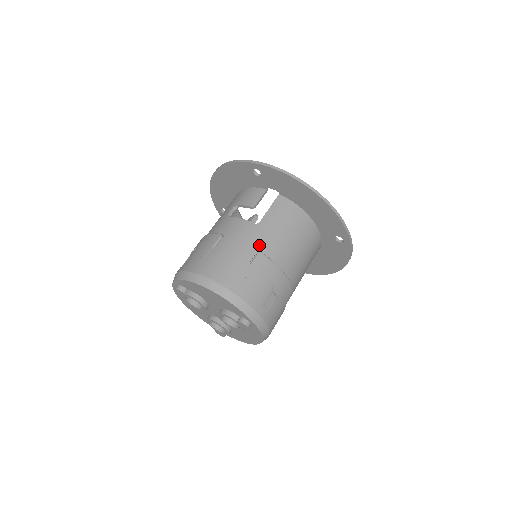
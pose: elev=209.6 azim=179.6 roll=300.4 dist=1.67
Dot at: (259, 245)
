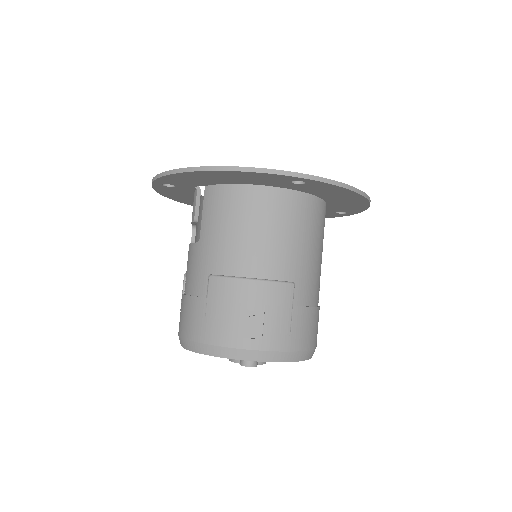
Dot at: (207, 267)
